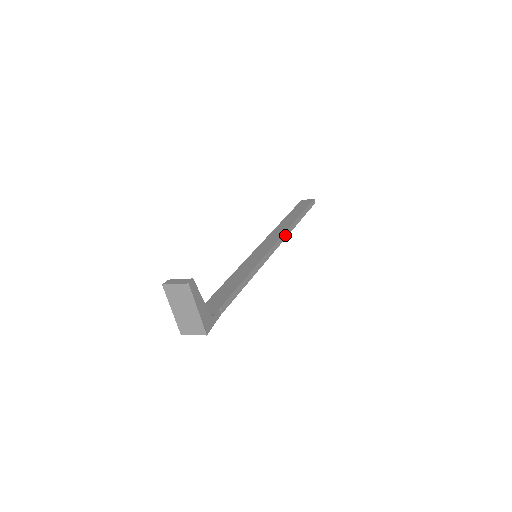
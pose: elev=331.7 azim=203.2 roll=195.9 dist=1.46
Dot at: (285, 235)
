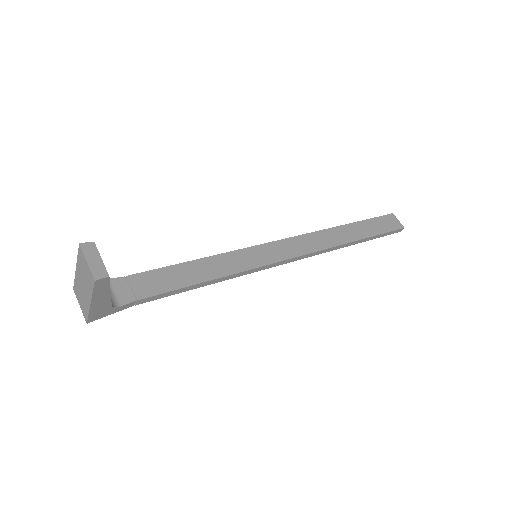
Dot at: (317, 252)
